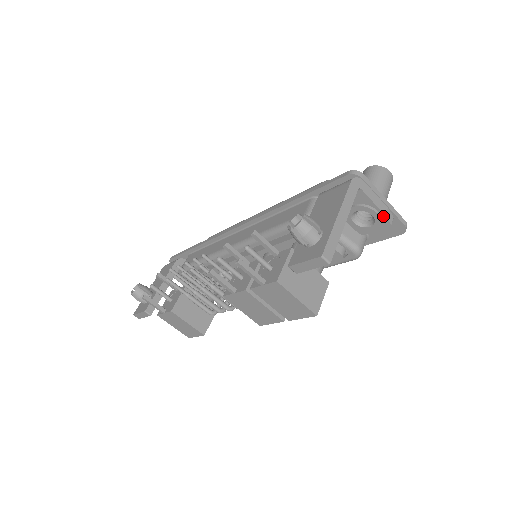
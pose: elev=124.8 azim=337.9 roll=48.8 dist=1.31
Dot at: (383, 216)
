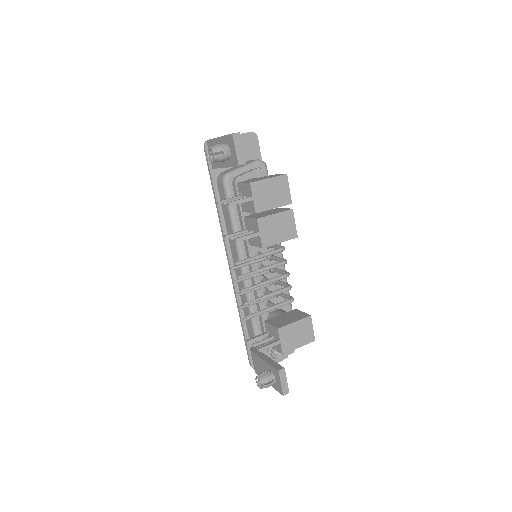
Dot at: occluded
